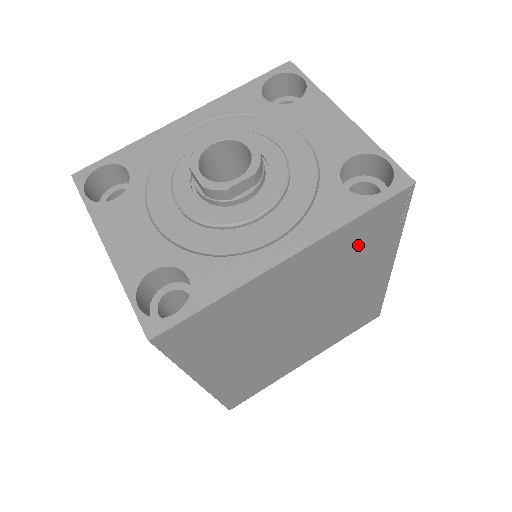
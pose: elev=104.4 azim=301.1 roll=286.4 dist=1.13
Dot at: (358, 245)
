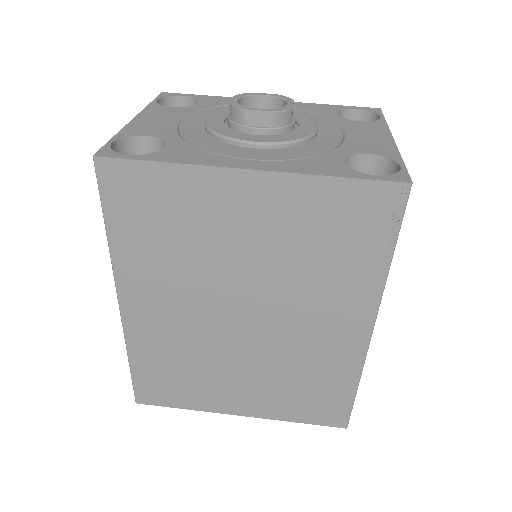
Dot at: (331, 232)
